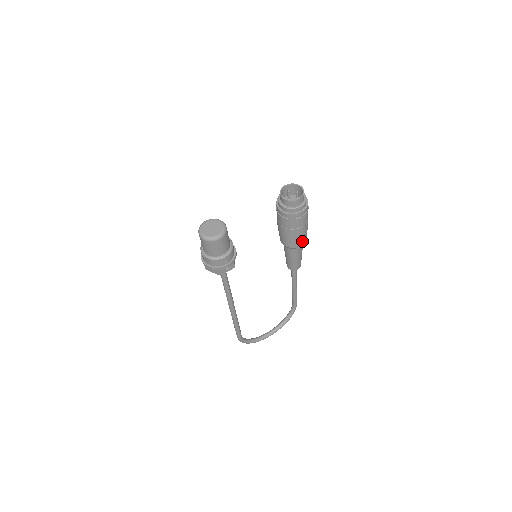
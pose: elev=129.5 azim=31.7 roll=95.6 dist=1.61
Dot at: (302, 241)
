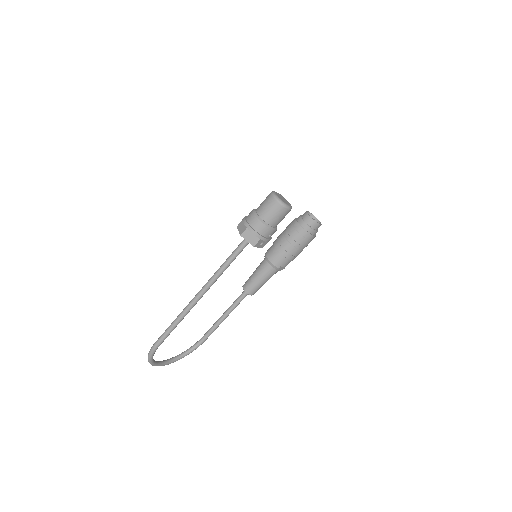
Dot at: (286, 265)
